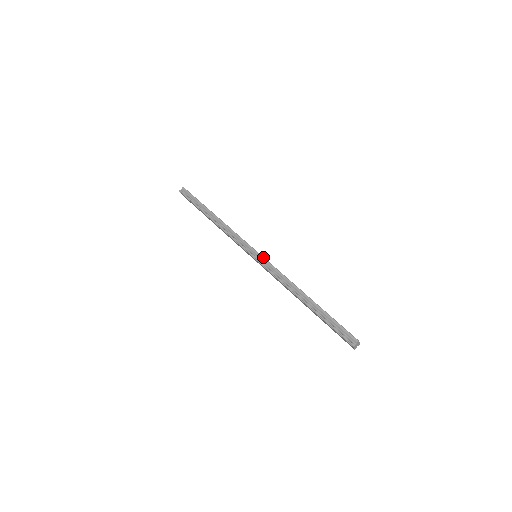
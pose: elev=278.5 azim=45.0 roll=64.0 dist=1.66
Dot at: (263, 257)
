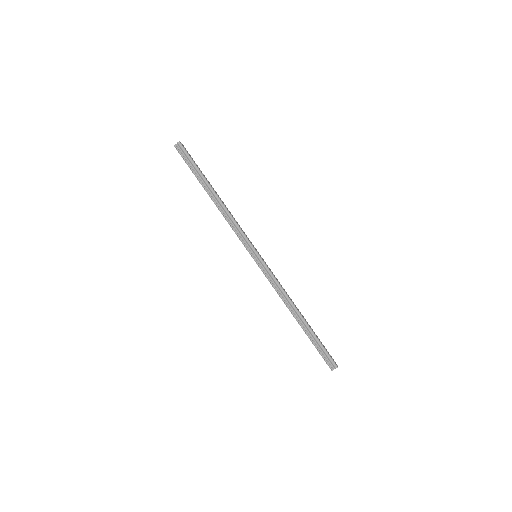
Dot at: (264, 263)
